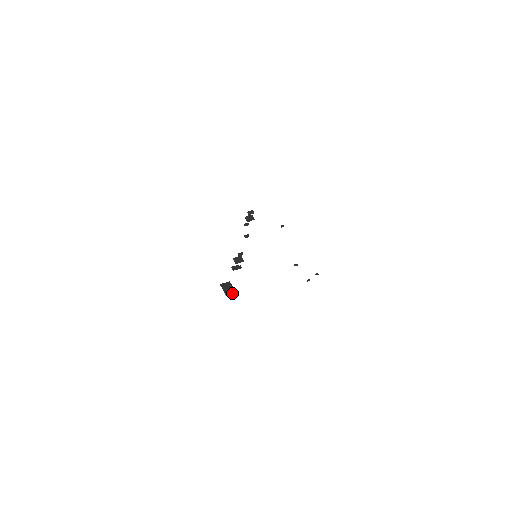
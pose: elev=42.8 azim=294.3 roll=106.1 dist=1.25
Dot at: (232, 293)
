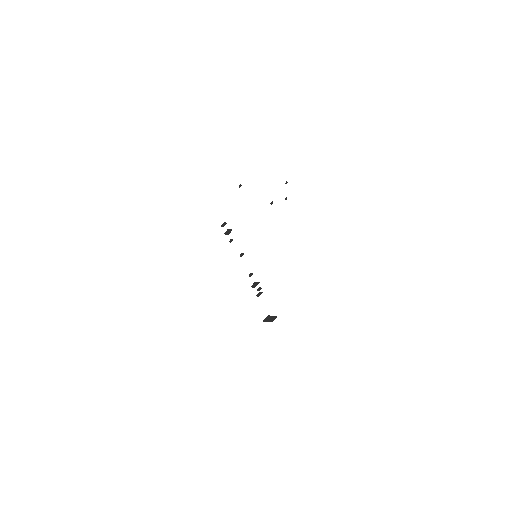
Dot at: (274, 319)
